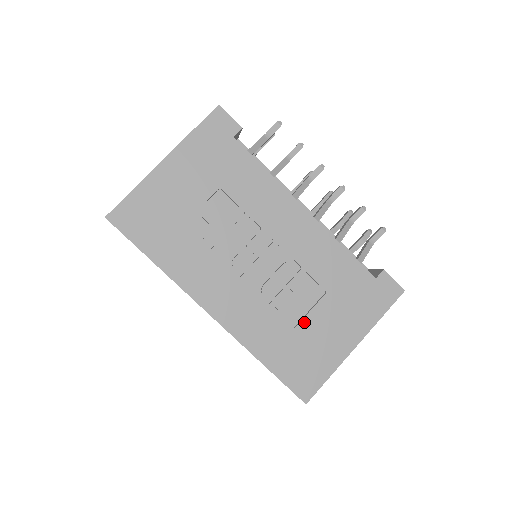
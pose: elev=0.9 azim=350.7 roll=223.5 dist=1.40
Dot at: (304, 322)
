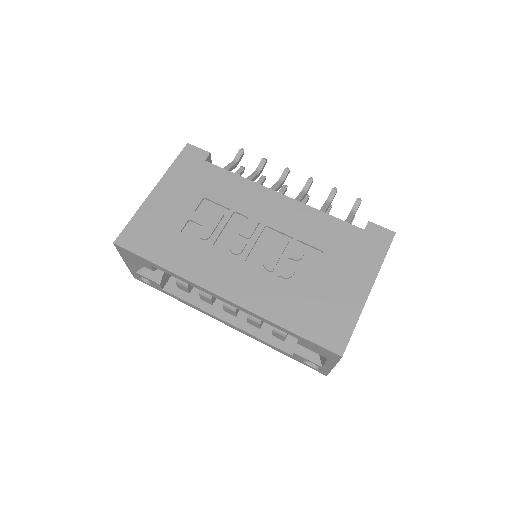
Dot at: (312, 282)
